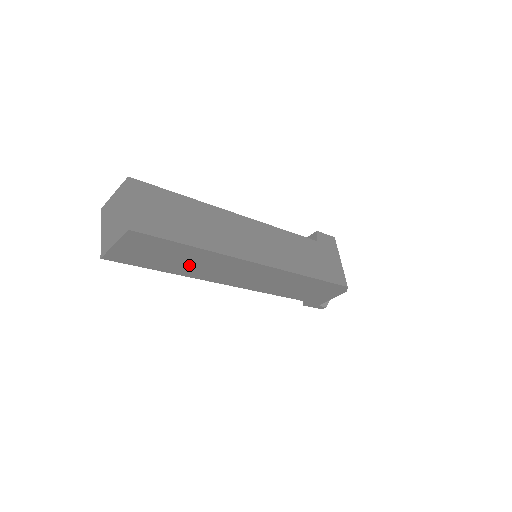
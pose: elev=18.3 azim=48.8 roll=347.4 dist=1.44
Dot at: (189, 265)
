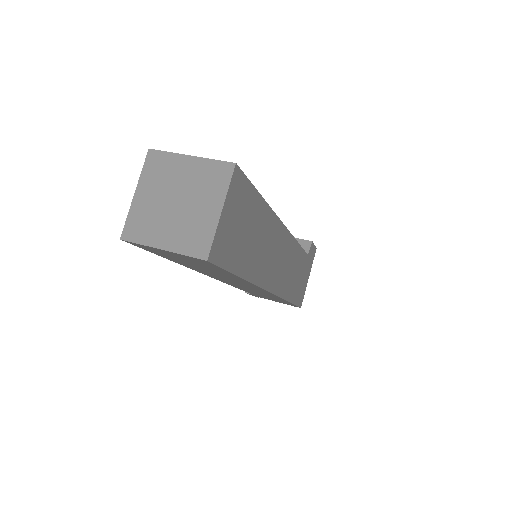
Dot at: (208, 271)
